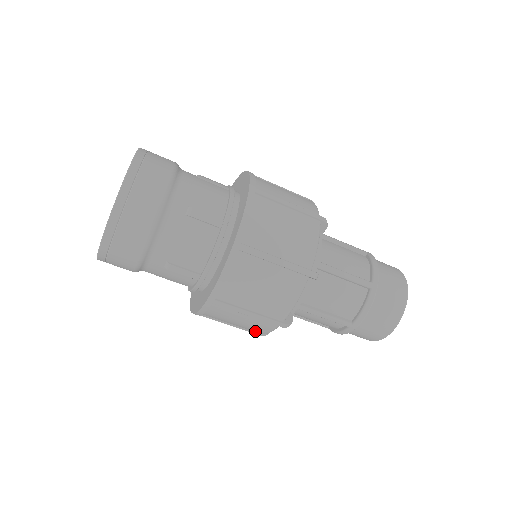
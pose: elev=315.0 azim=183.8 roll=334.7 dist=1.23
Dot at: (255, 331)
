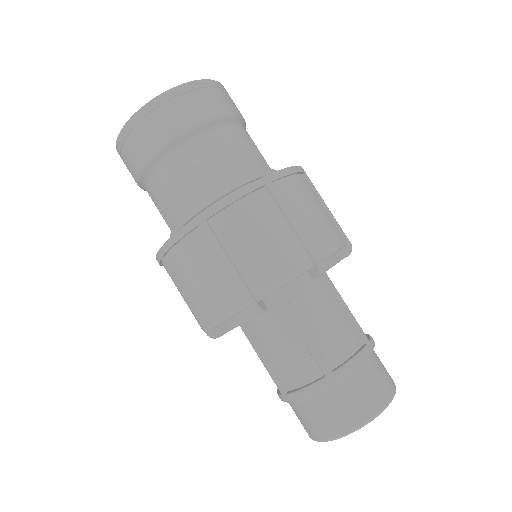
Dot at: occluded
